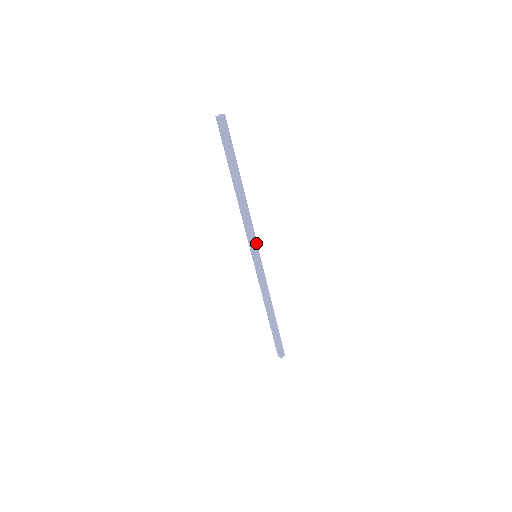
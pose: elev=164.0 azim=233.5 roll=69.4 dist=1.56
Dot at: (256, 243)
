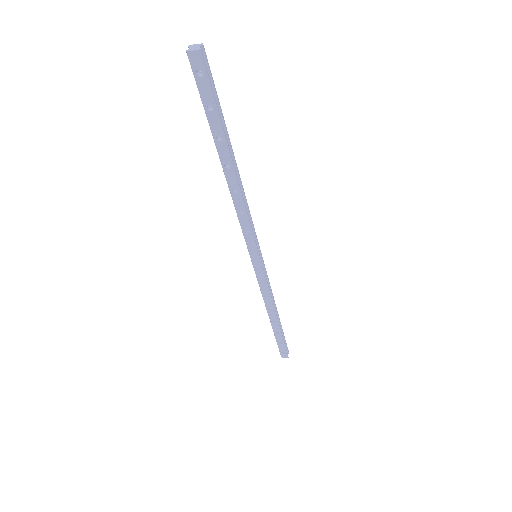
Dot at: (256, 239)
